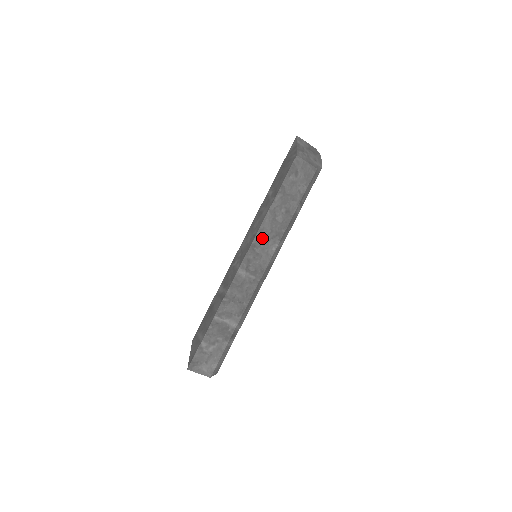
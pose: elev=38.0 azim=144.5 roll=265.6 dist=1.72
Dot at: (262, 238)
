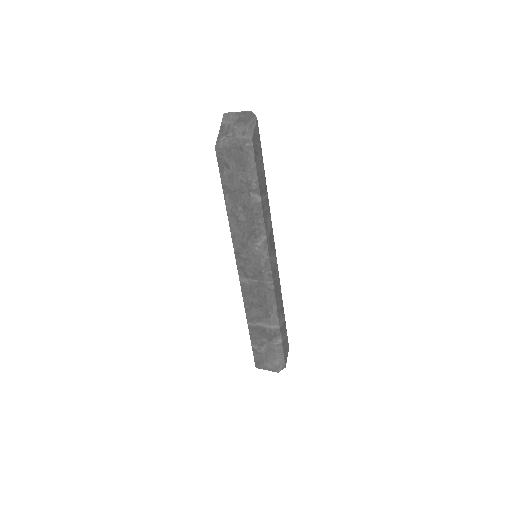
Dot at: (240, 243)
